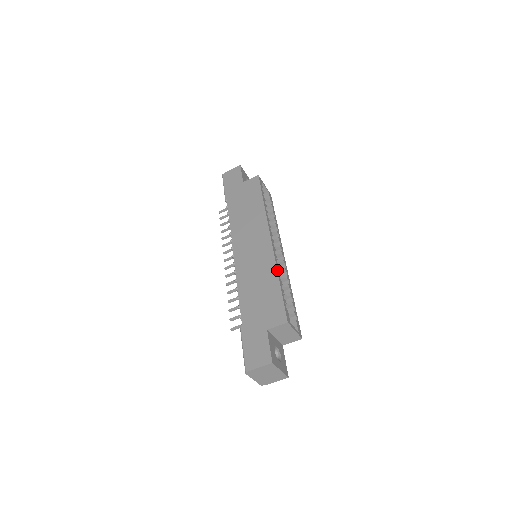
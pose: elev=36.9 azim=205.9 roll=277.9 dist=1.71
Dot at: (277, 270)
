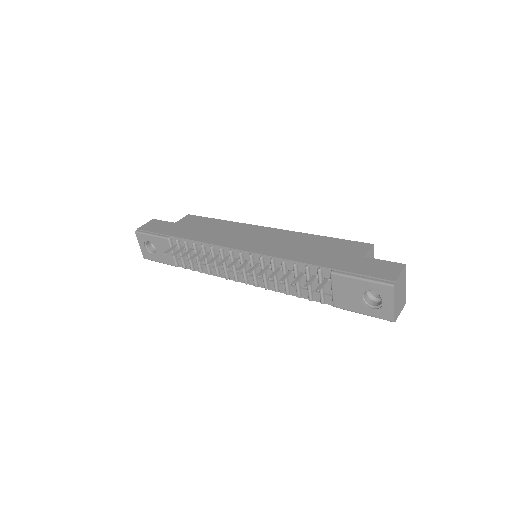
Dot at: (308, 234)
